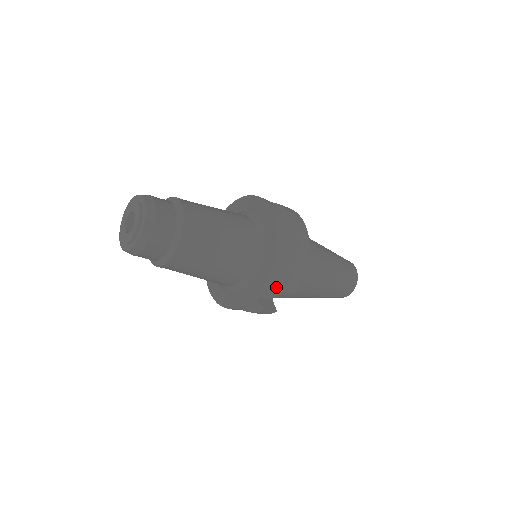
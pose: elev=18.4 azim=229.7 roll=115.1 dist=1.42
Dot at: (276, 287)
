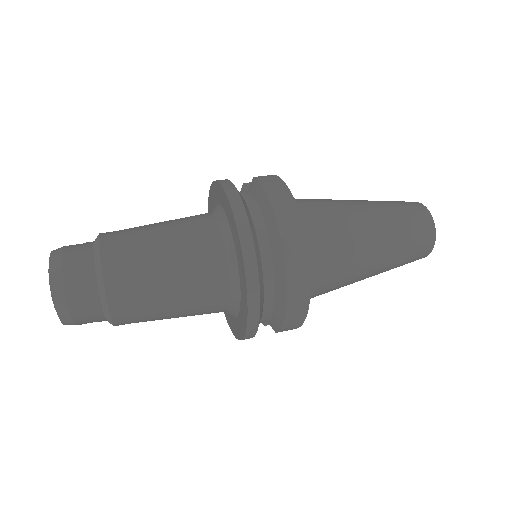
Dot at: occluded
